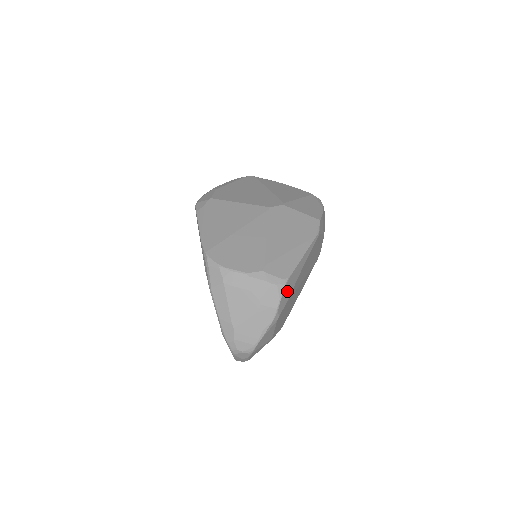
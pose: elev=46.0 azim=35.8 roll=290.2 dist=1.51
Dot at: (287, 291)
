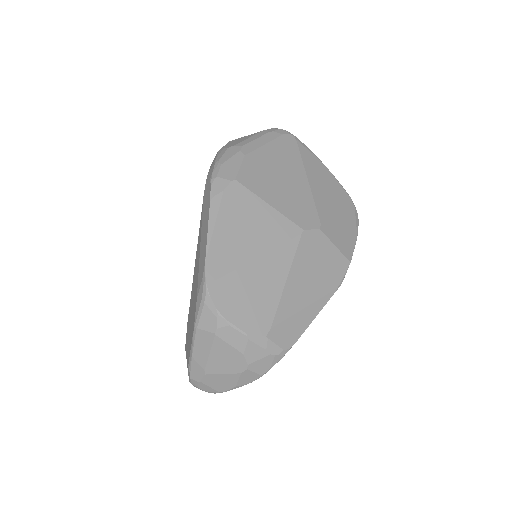
Dot at: occluded
